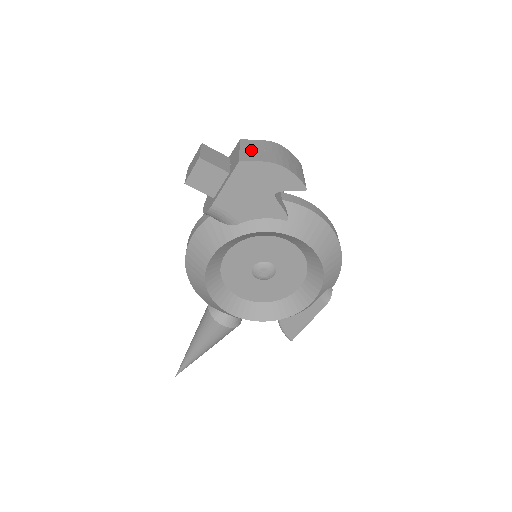
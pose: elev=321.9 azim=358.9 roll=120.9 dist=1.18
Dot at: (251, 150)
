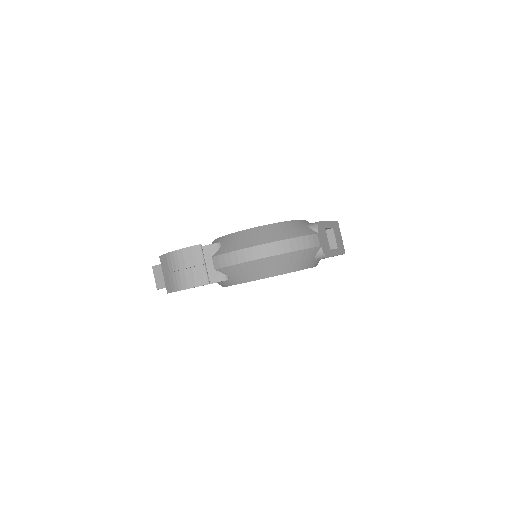
Dot at: (166, 275)
